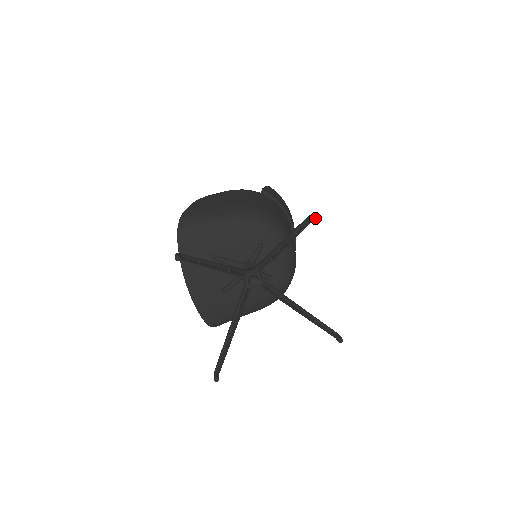
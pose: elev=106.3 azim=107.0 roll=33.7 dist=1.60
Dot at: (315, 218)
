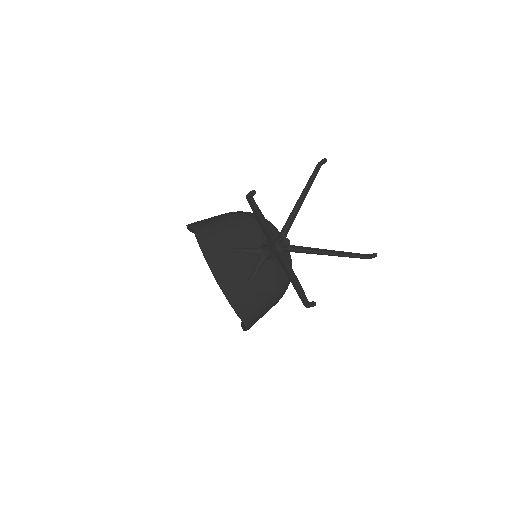
Dot at: (326, 159)
